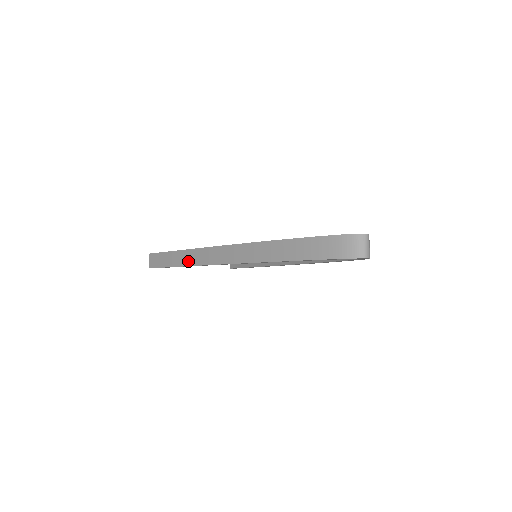
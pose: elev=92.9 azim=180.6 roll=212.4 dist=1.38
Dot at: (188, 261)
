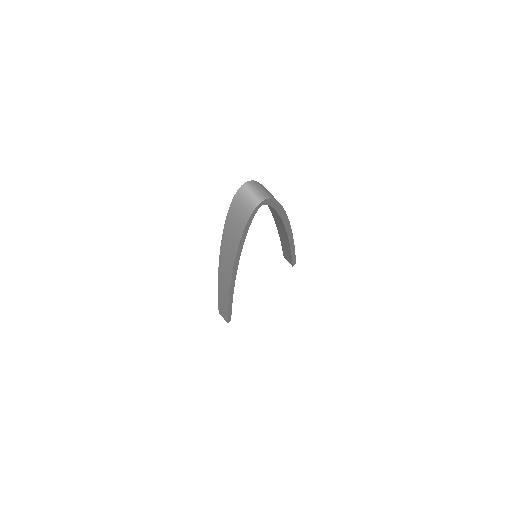
Dot at: (225, 302)
